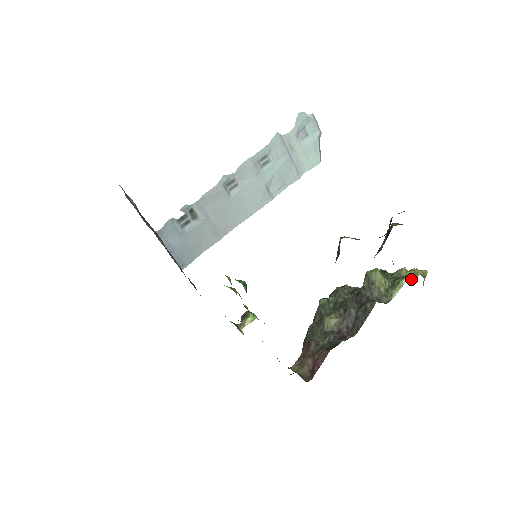
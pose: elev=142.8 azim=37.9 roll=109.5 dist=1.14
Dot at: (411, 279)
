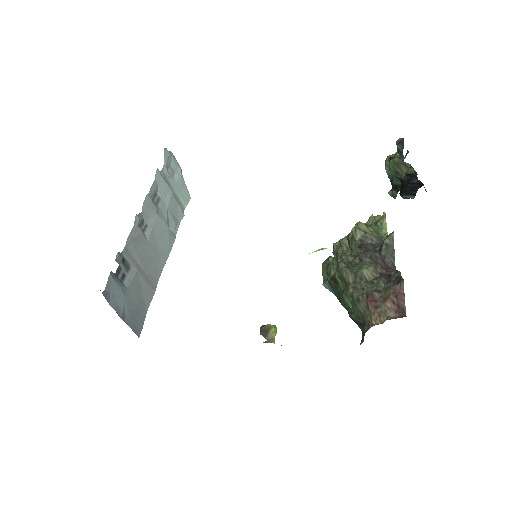
Dot at: occluded
